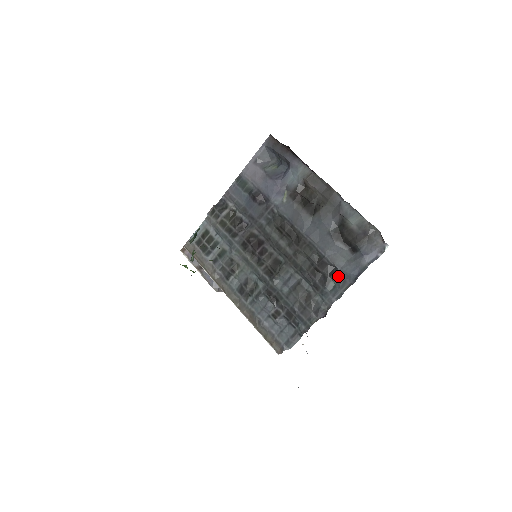
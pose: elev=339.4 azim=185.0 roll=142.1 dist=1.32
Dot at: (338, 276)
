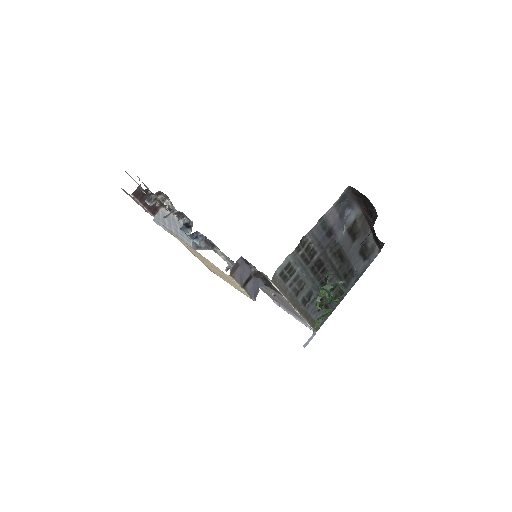
Dot at: (355, 276)
